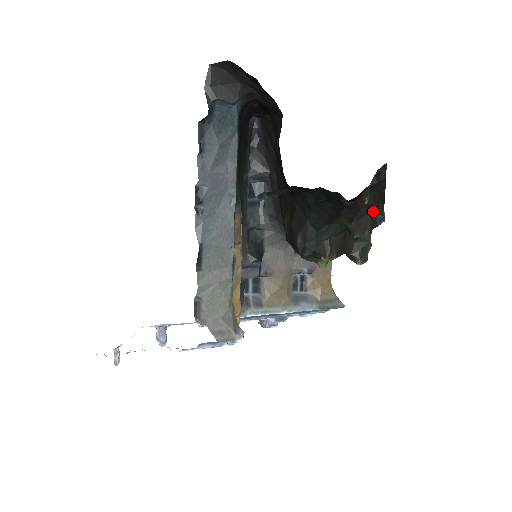
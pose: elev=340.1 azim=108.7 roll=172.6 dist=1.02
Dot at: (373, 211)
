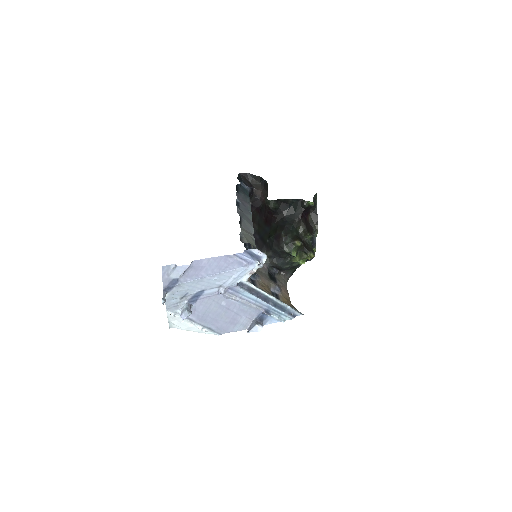
Dot at: (313, 227)
